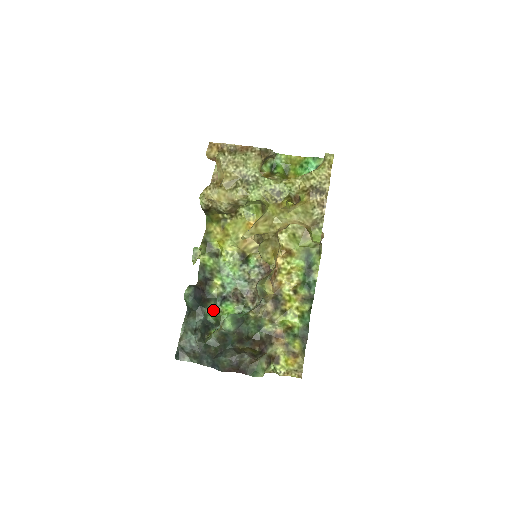
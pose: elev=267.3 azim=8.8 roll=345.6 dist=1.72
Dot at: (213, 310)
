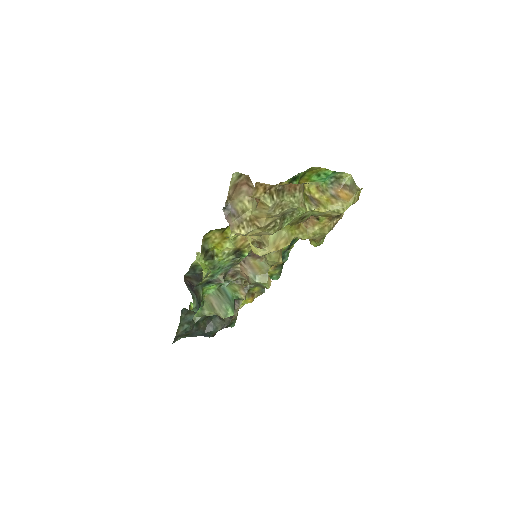
Dot at: occluded
